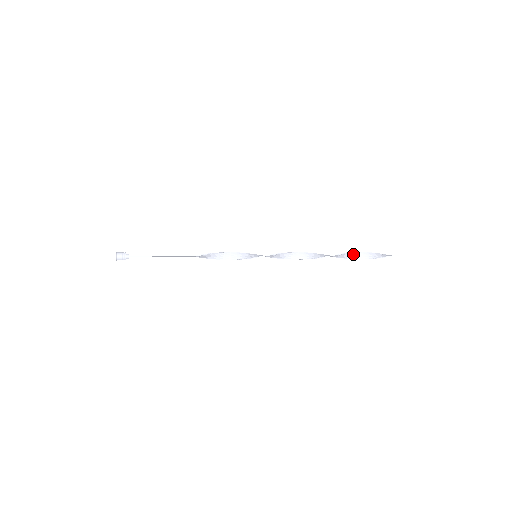
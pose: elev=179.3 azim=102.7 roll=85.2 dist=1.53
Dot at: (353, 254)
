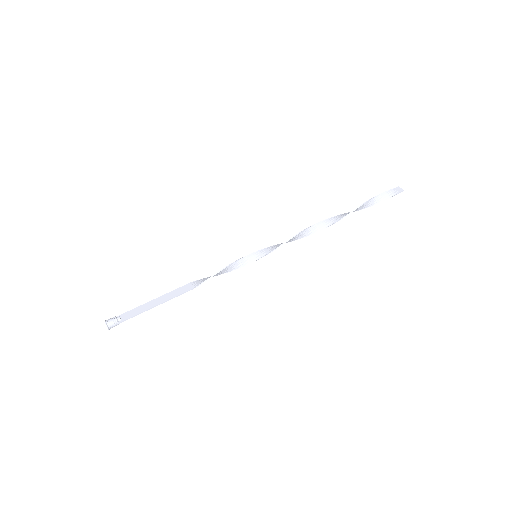
Dot at: (357, 209)
